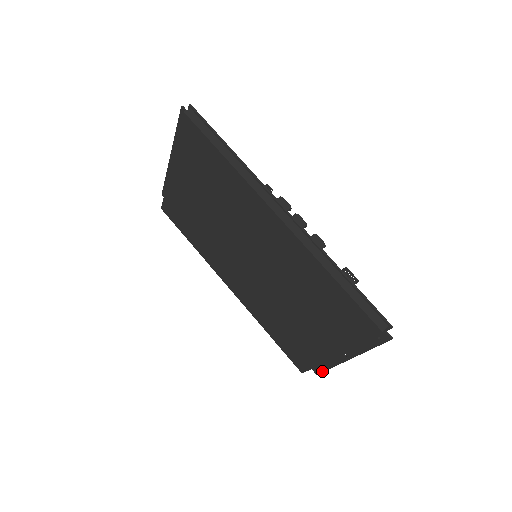
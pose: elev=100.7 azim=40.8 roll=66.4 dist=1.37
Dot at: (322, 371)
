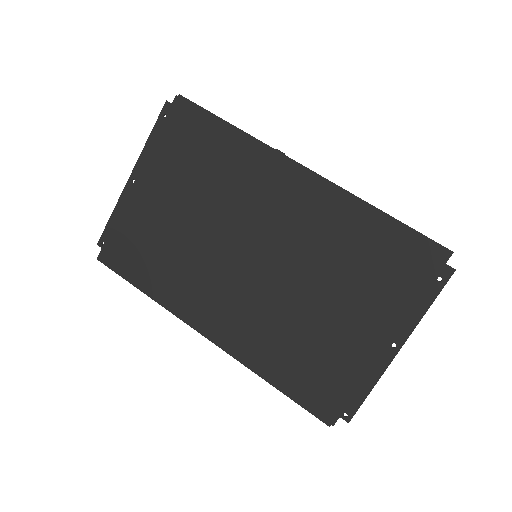
Dot at: (358, 407)
